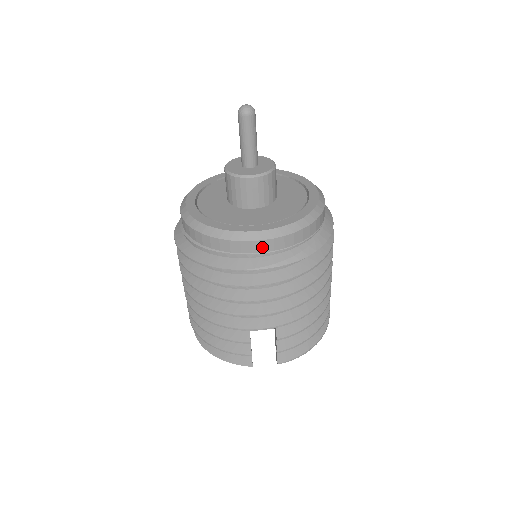
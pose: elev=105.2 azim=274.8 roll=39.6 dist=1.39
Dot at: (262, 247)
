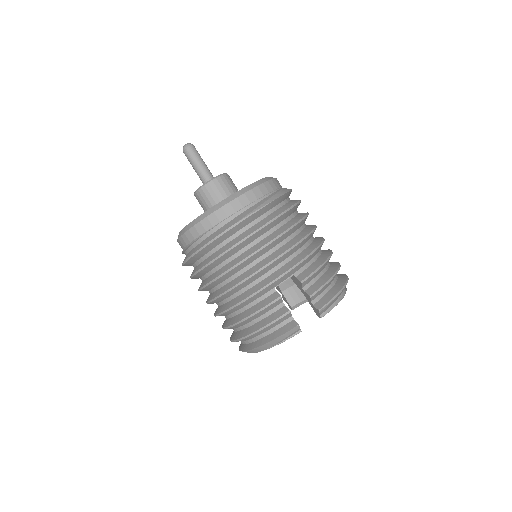
Dot at: (240, 204)
